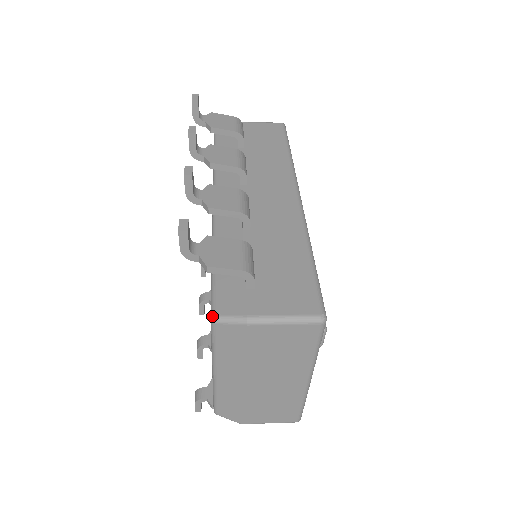
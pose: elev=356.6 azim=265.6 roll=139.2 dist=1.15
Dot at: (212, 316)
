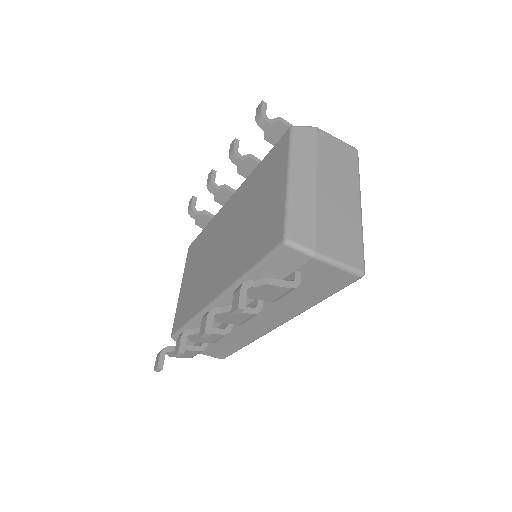
Dot at: (291, 127)
